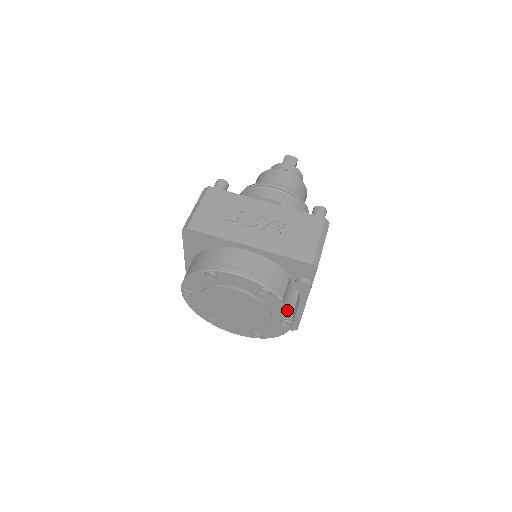
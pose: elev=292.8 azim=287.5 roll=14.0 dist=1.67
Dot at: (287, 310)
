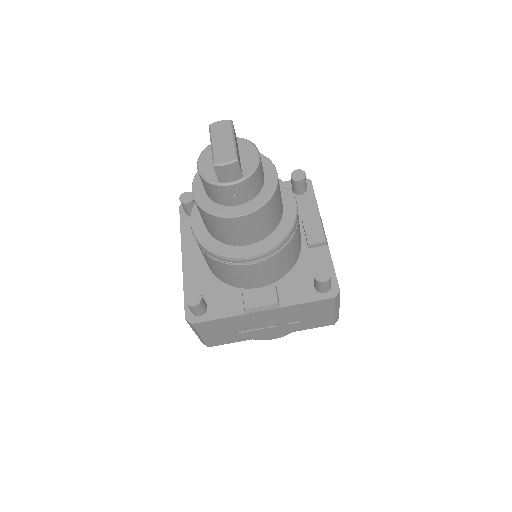
Dot at: occluded
